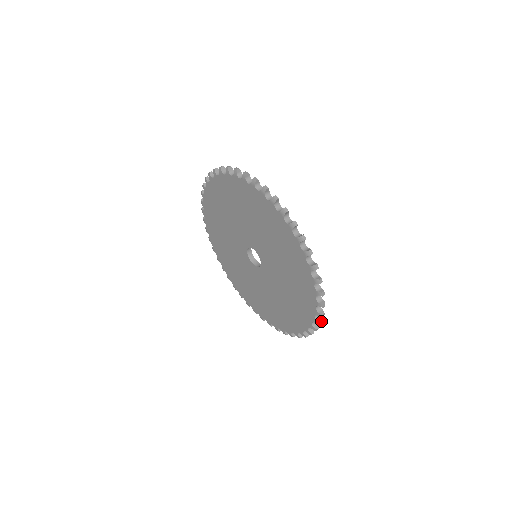
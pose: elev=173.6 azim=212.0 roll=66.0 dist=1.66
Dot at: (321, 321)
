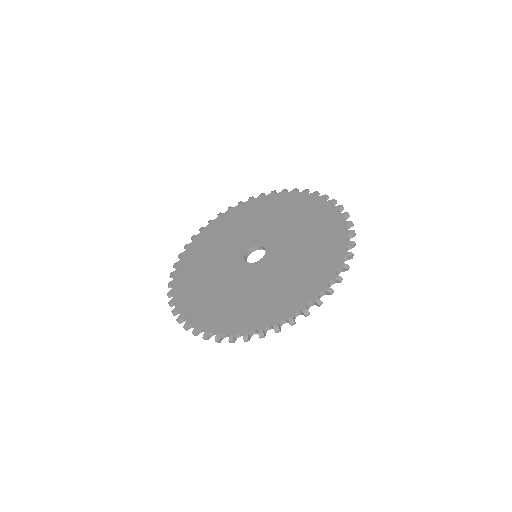
Dot at: (333, 290)
